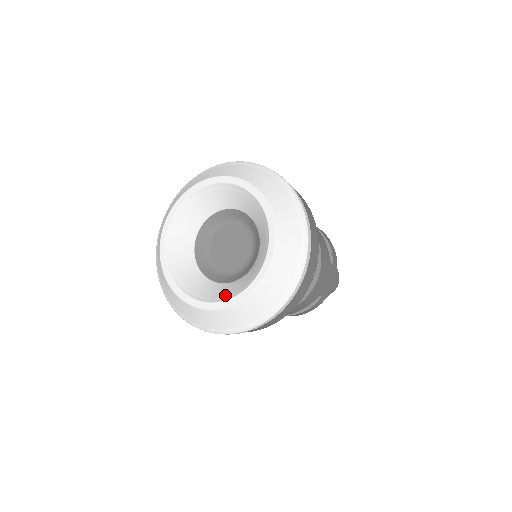
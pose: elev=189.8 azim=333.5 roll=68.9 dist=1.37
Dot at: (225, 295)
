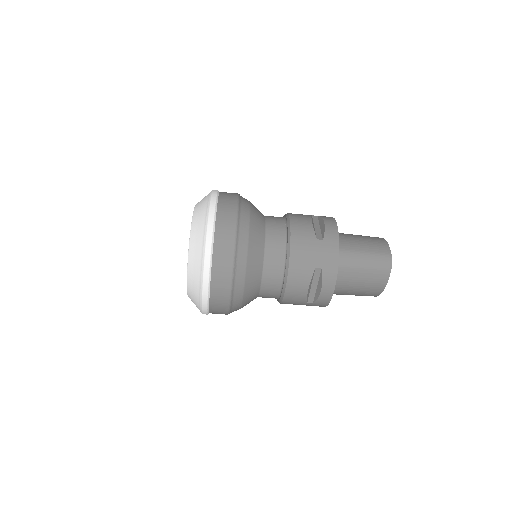
Dot at: occluded
